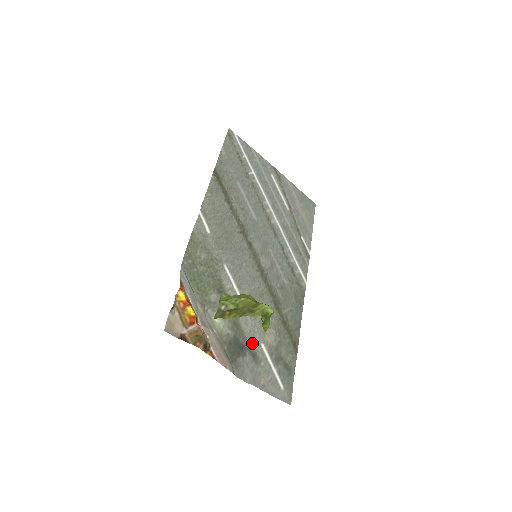
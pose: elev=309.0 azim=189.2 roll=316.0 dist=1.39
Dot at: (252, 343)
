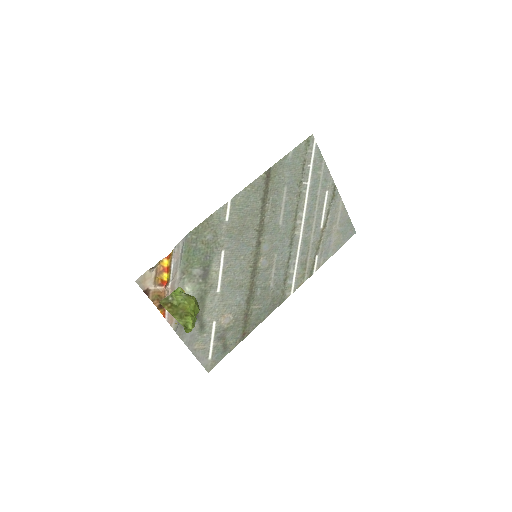
Dot at: (207, 317)
